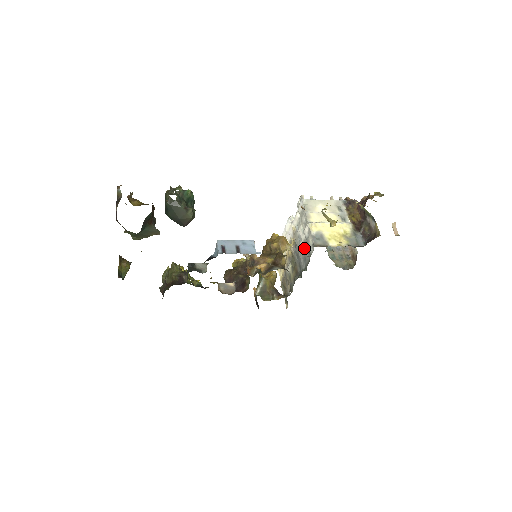
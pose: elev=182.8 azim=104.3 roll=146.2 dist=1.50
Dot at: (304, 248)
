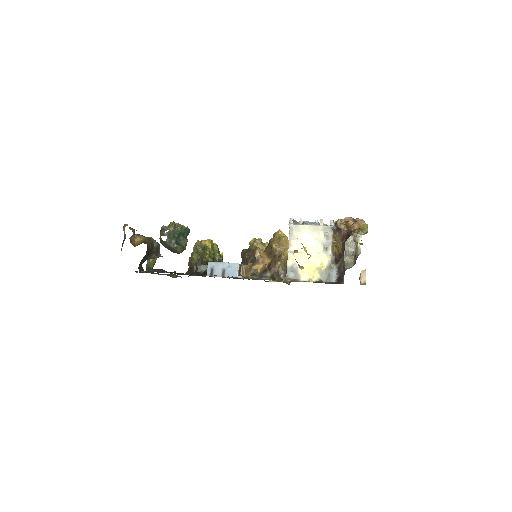
Dot at: occluded
